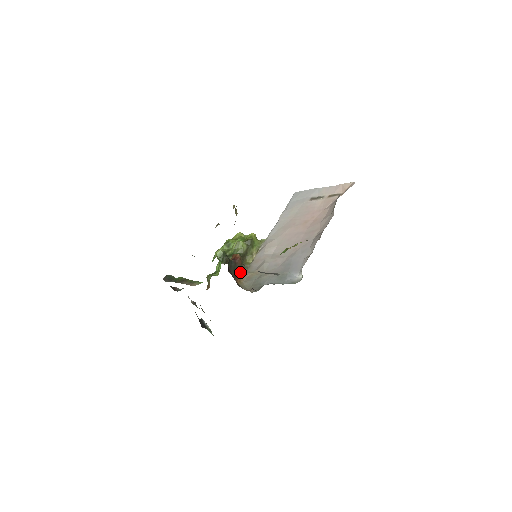
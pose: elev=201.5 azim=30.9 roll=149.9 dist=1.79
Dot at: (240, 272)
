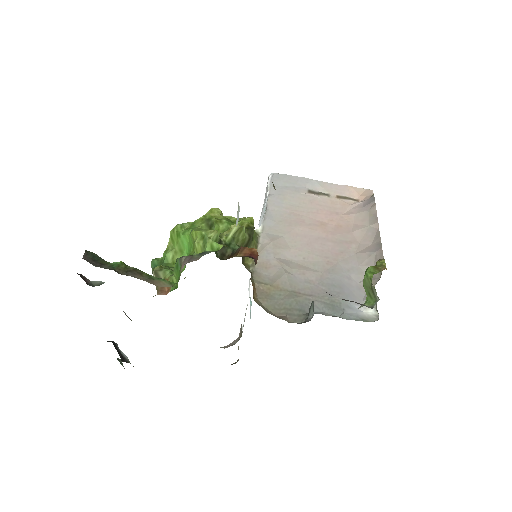
Dot at: occluded
